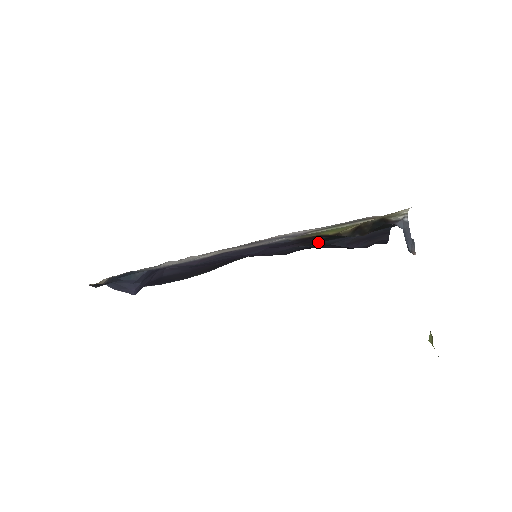
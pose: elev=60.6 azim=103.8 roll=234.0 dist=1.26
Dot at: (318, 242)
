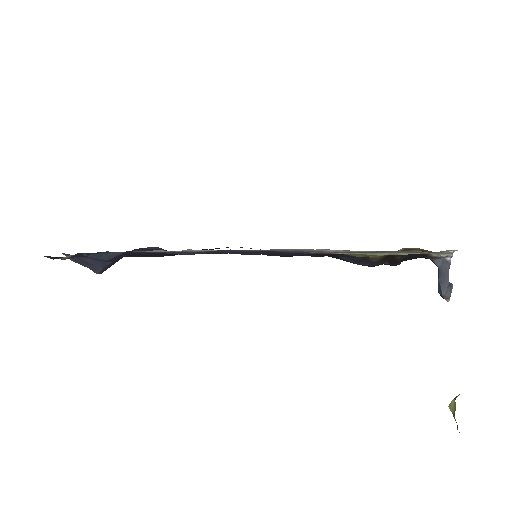
Dot at: occluded
